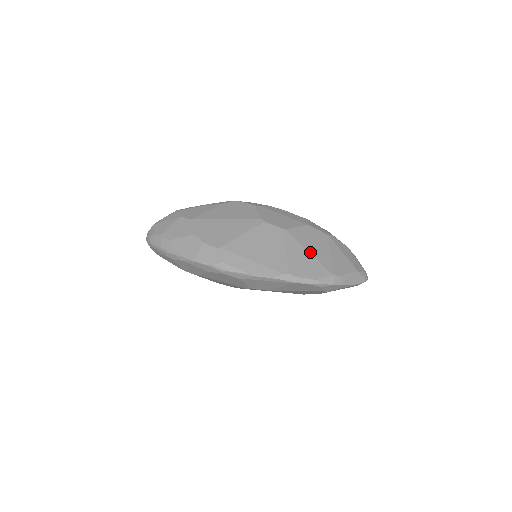
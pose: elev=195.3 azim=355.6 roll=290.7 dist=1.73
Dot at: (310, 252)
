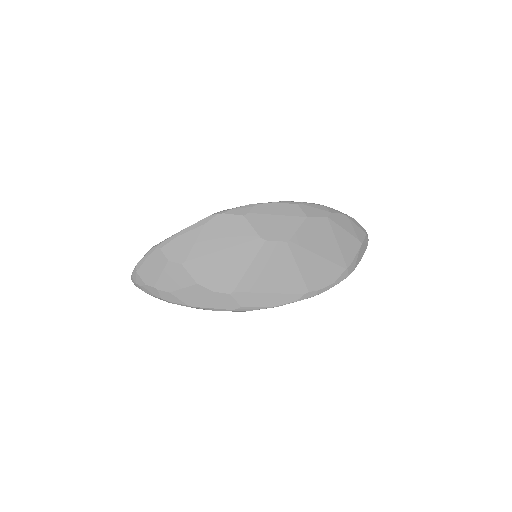
Dot at: (320, 255)
